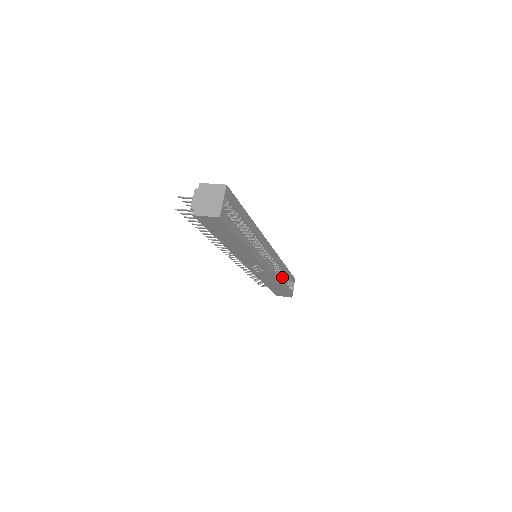
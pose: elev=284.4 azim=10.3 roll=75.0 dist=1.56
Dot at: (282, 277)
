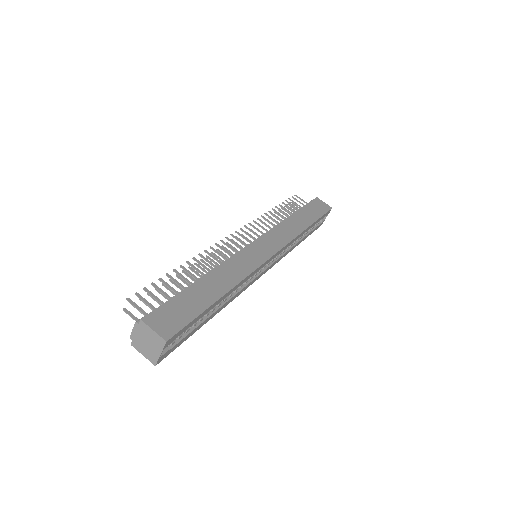
Dot at: occluded
